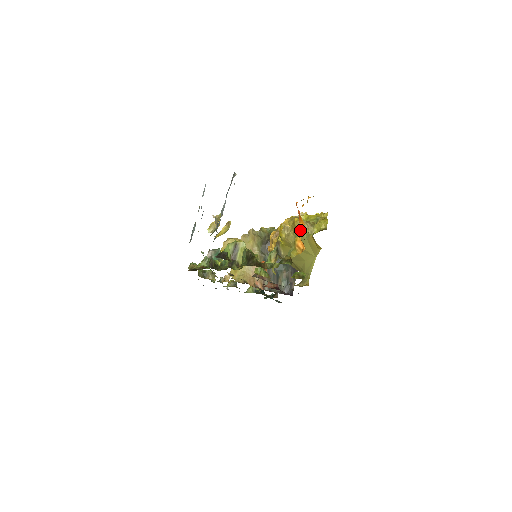
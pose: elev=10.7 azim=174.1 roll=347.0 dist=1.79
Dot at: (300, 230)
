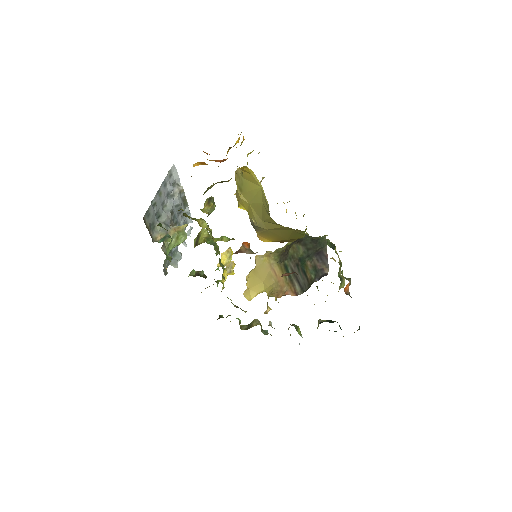
Dot at: (238, 178)
